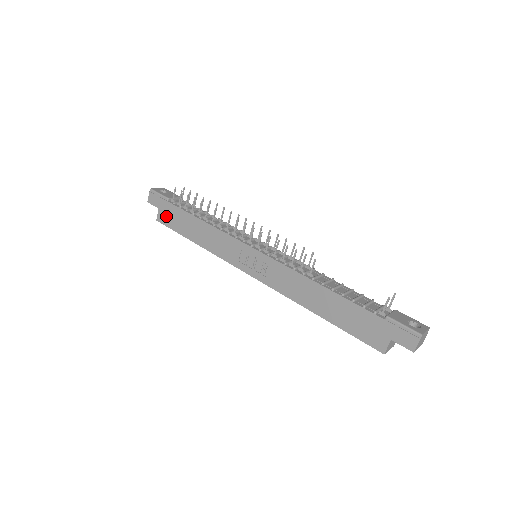
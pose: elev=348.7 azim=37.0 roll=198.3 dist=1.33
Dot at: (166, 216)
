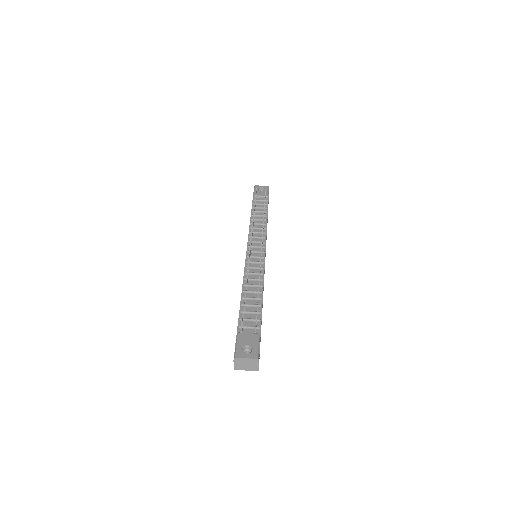
Dot at: occluded
